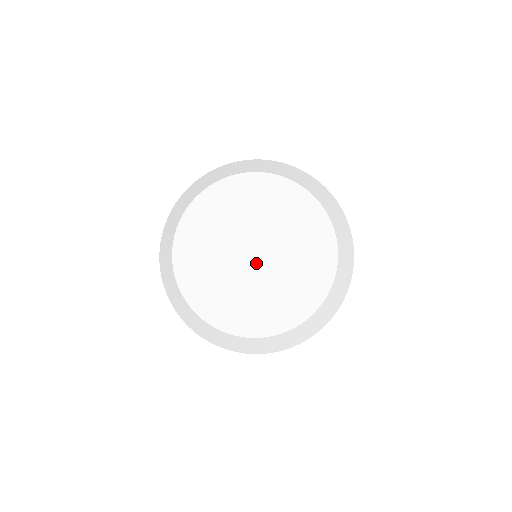
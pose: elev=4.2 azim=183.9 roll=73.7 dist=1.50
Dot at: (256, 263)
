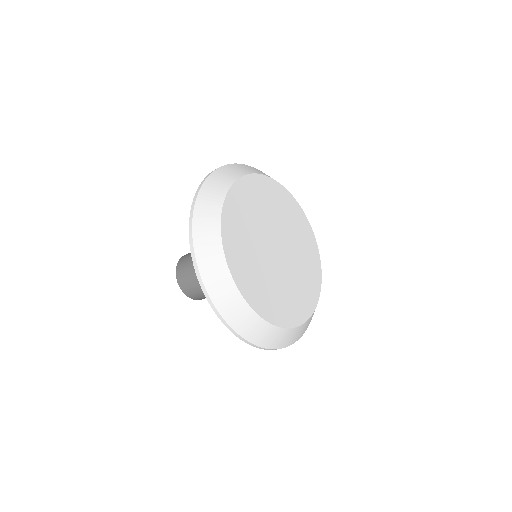
Dot at: (274, 253)
